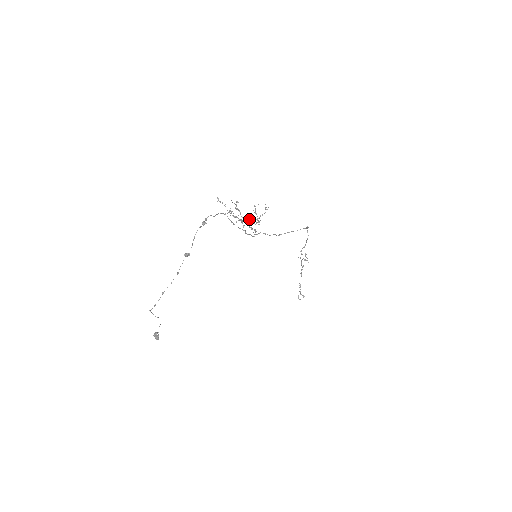
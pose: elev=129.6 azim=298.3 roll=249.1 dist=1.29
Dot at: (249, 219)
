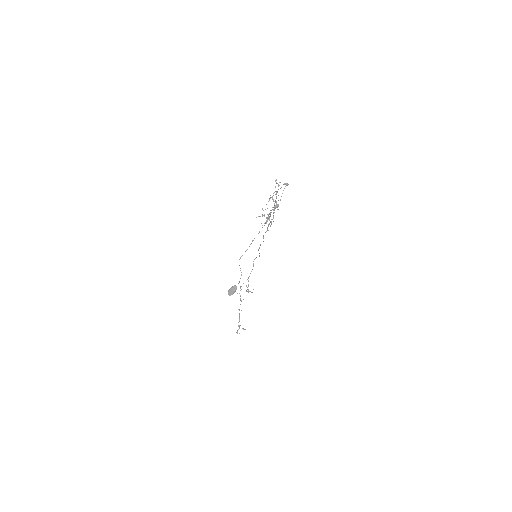
Dot at: (269, 214)
